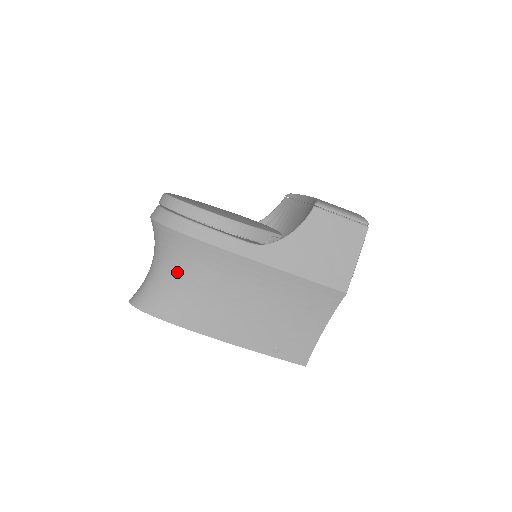
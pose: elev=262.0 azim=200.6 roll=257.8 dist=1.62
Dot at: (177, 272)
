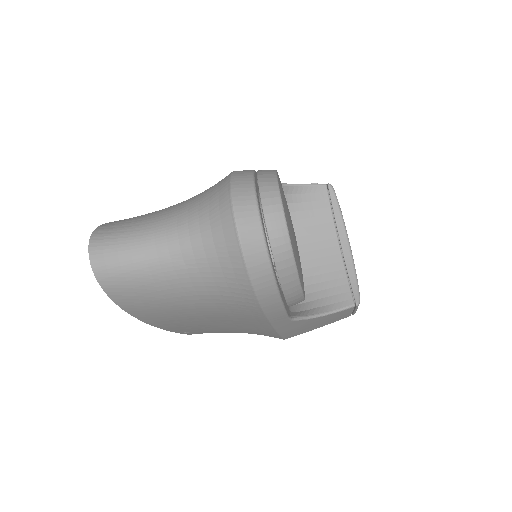
Dot at: (196, 294)
